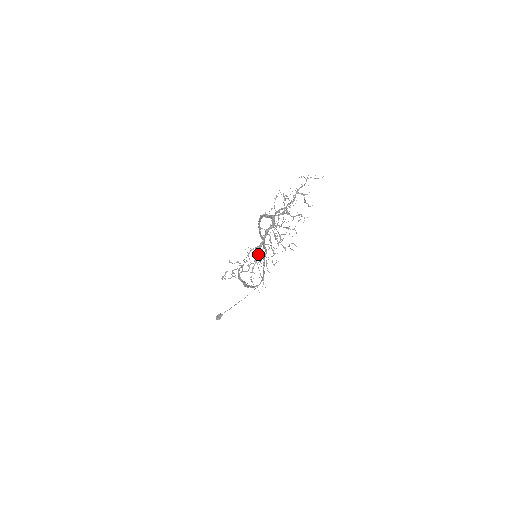
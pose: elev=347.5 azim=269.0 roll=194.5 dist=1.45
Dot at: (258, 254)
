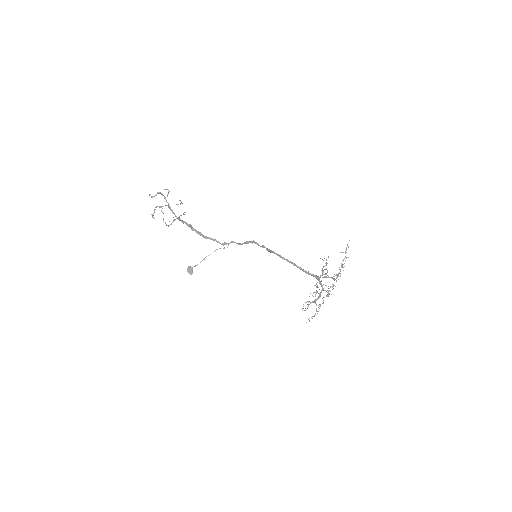
Dot at: occluded
